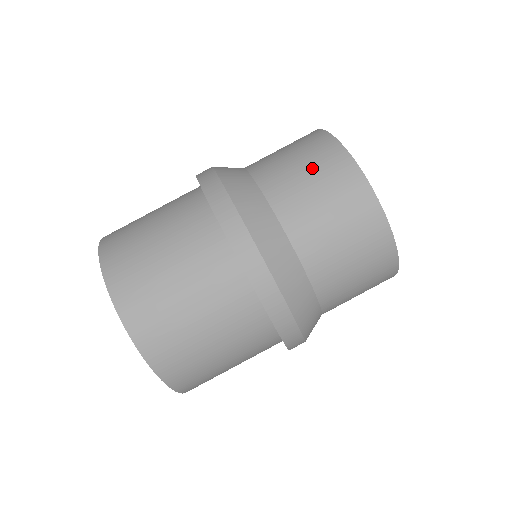
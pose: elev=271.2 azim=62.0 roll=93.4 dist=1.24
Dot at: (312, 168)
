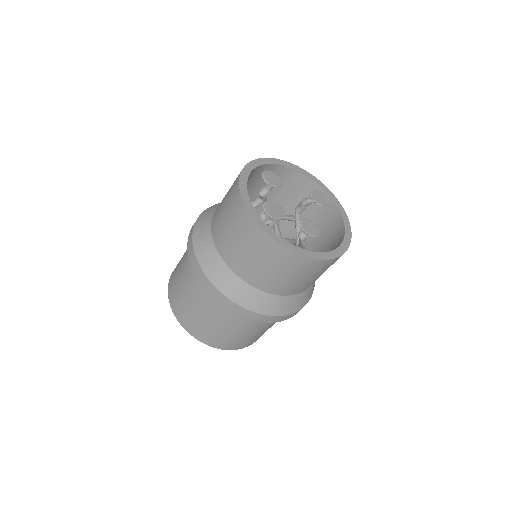
Dot at: (292, 274)
